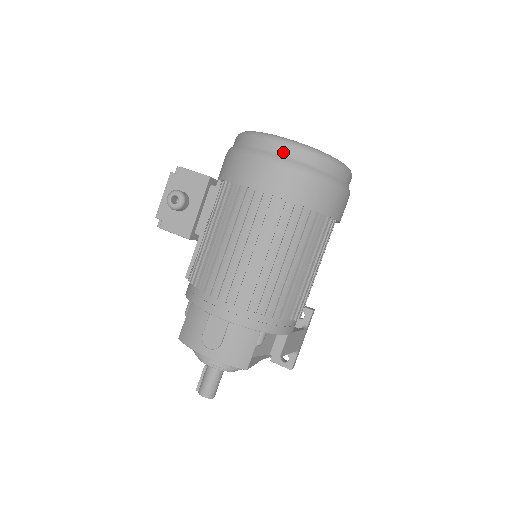
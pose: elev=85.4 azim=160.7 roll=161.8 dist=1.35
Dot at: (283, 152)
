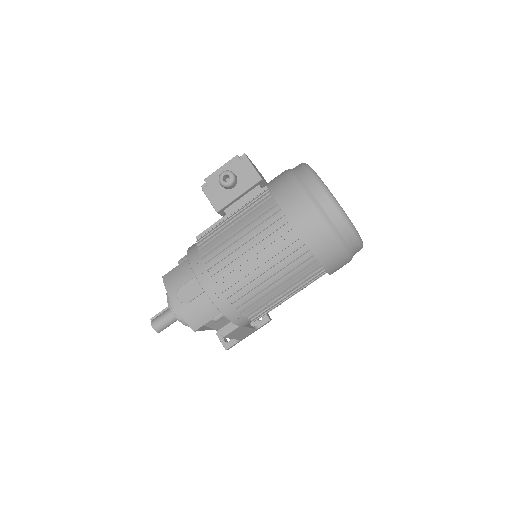
Dot at: (323, 203)
